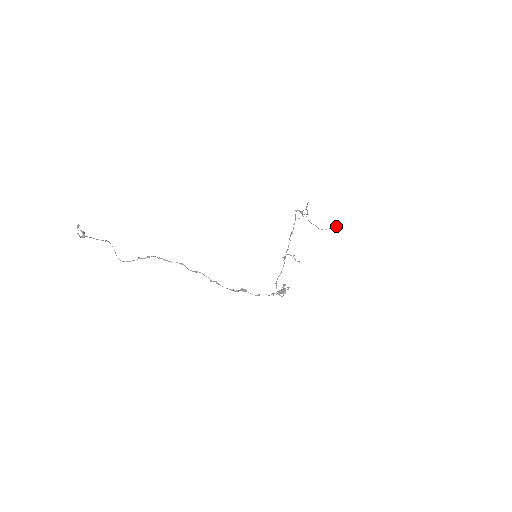
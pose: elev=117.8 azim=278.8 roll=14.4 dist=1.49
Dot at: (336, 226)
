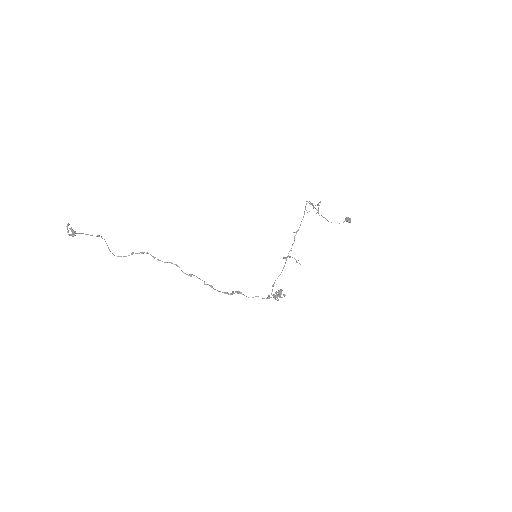
Dot at: (347, 221)
